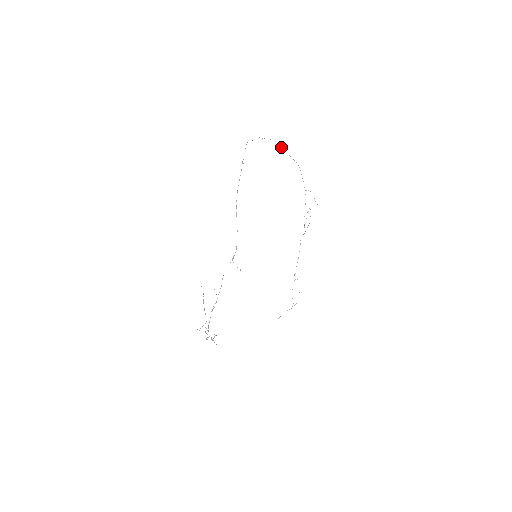
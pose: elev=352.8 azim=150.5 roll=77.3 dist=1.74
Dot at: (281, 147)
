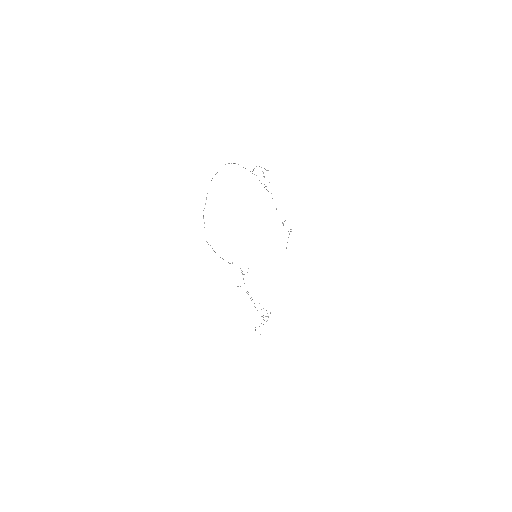
Dot at: occluded
